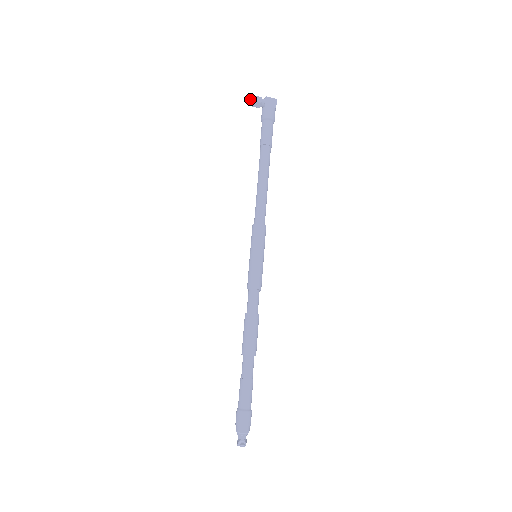
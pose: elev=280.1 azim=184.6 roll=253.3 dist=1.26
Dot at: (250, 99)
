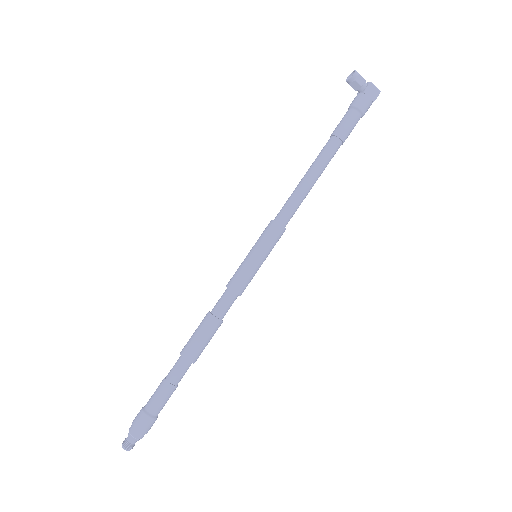
Dot at: (351, 74)
